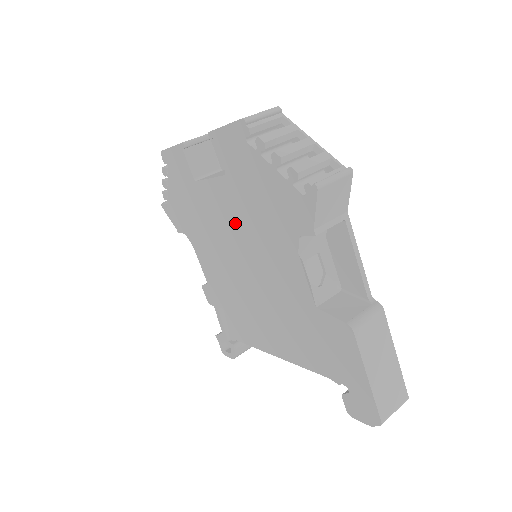
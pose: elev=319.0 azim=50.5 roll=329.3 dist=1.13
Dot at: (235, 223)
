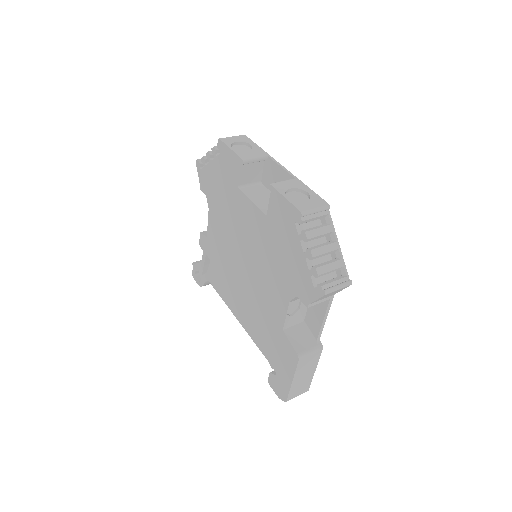
Dot at: (255, 241)
